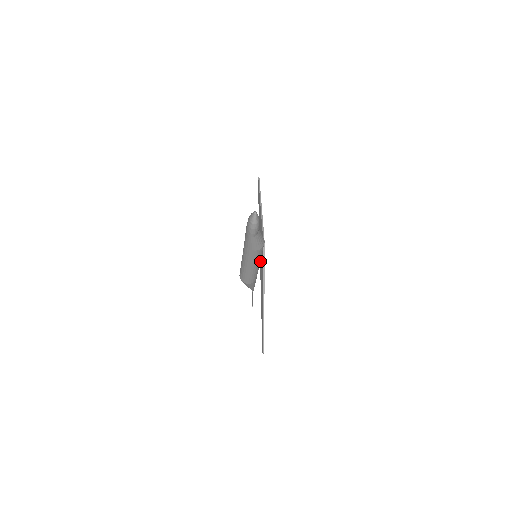
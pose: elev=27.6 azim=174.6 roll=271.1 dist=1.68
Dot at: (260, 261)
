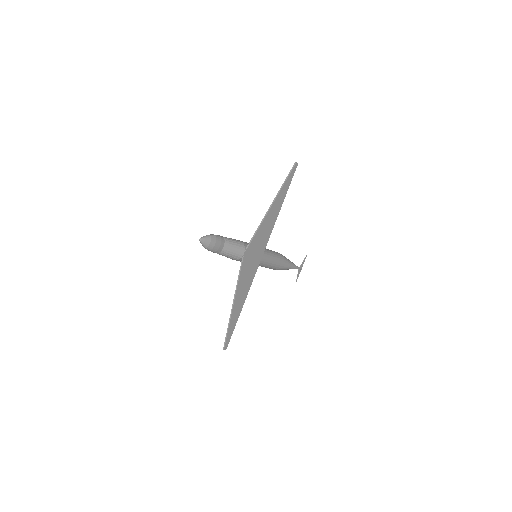
Dot at: (256, 263)
